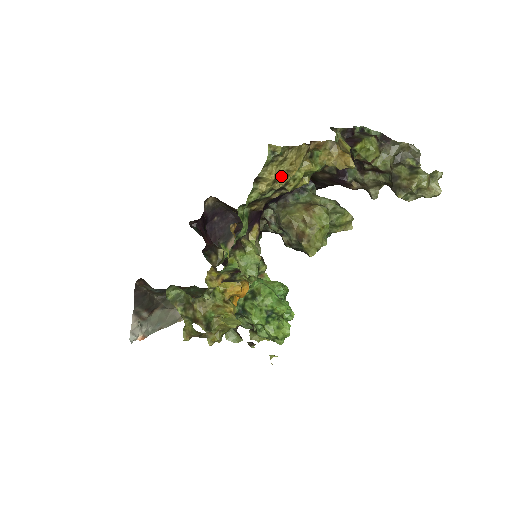
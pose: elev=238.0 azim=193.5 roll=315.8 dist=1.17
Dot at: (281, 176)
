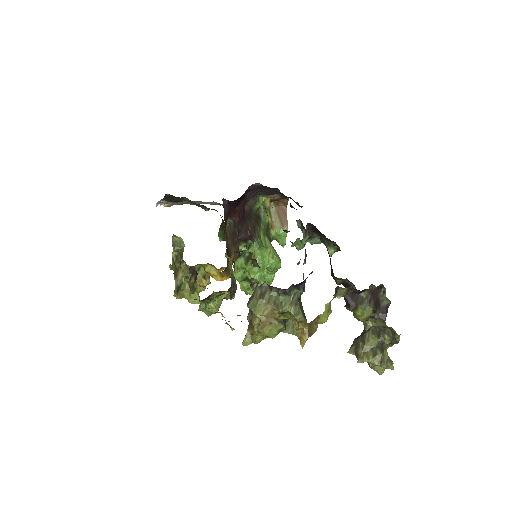
Dot at: occluded
